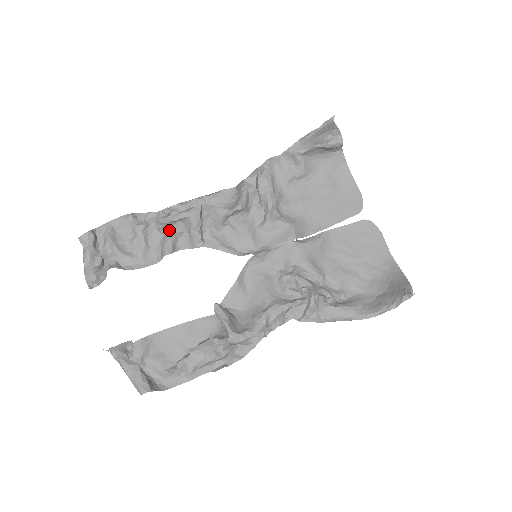
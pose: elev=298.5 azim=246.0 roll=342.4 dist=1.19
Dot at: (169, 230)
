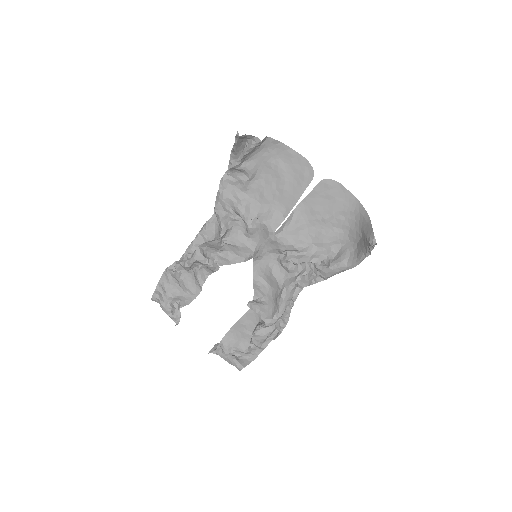
Dot at: (193, 268)
